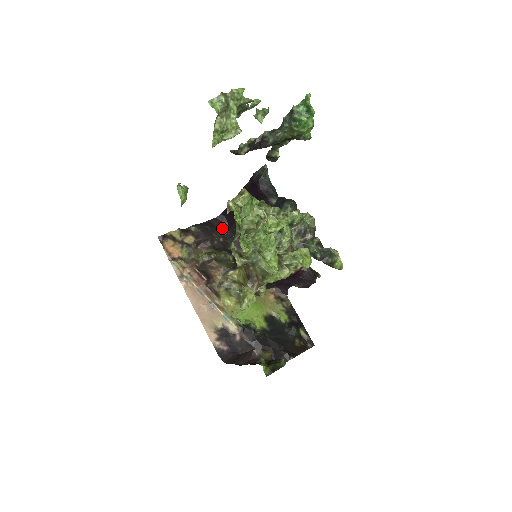
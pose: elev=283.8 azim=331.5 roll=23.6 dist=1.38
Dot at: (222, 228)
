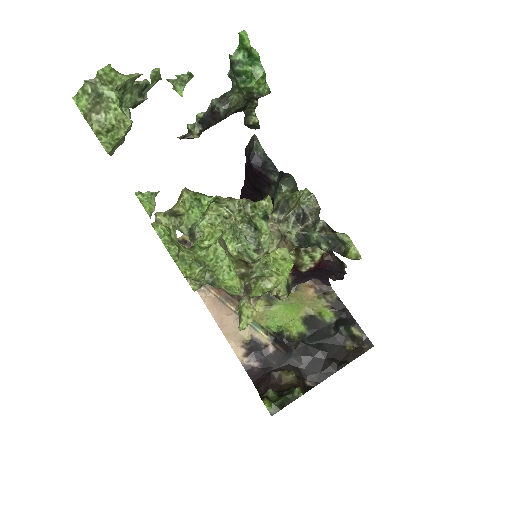
Dot at: occluded
